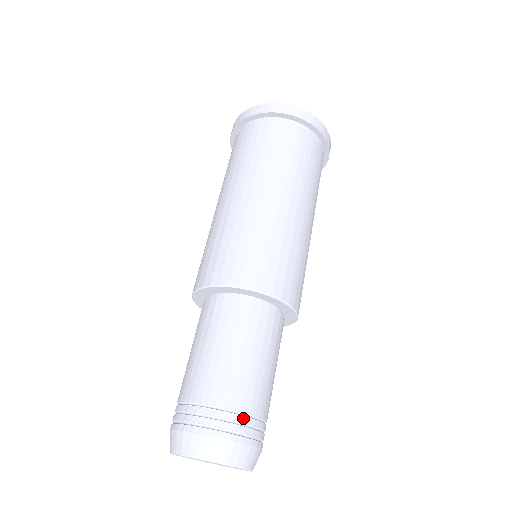
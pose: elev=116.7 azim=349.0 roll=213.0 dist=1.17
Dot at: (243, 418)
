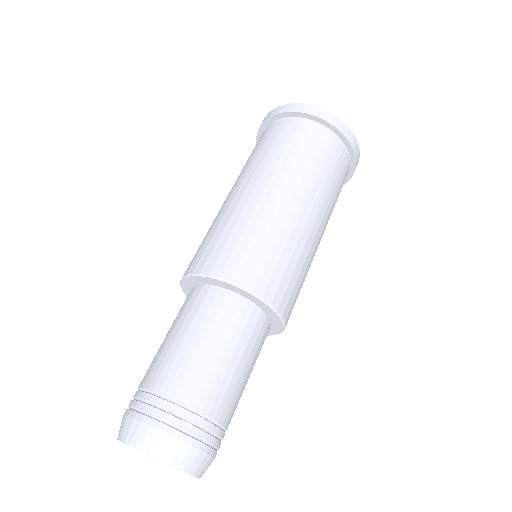
Dot at: (220, 431)
